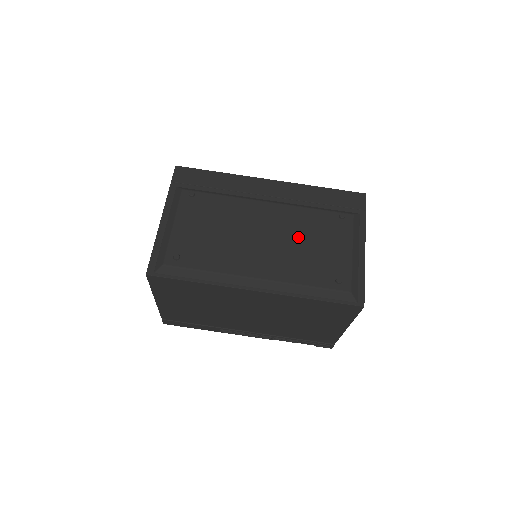
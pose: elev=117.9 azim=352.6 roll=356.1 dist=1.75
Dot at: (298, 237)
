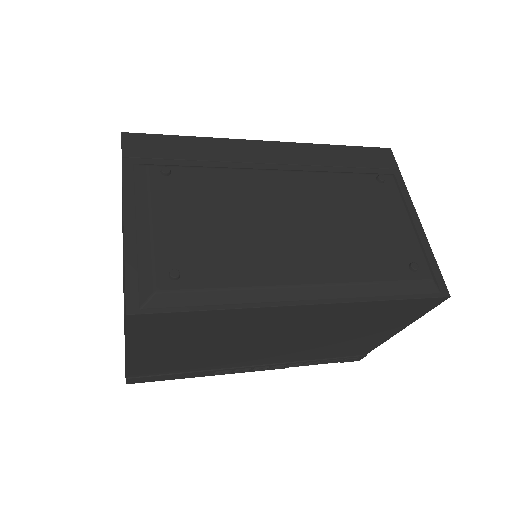
Dot at: (339, 215)
